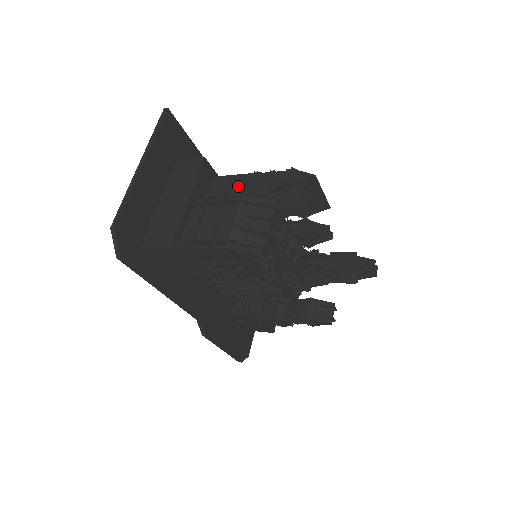
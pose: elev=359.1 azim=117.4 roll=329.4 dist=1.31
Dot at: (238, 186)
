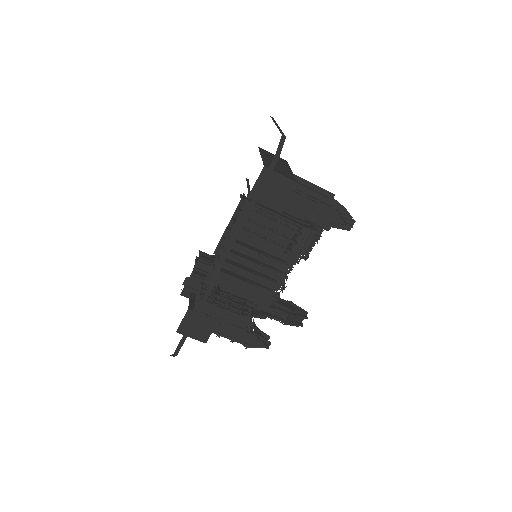
Dot at: occluded
